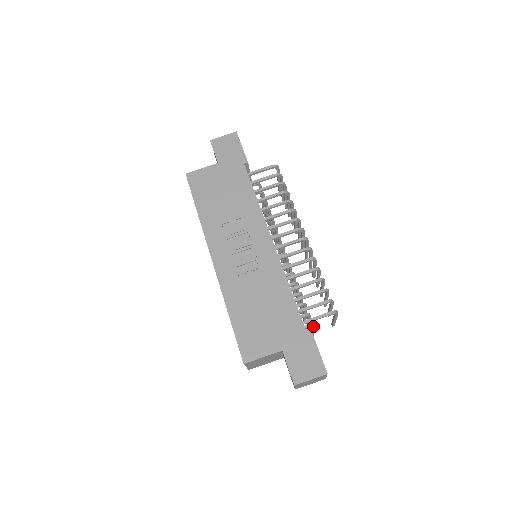
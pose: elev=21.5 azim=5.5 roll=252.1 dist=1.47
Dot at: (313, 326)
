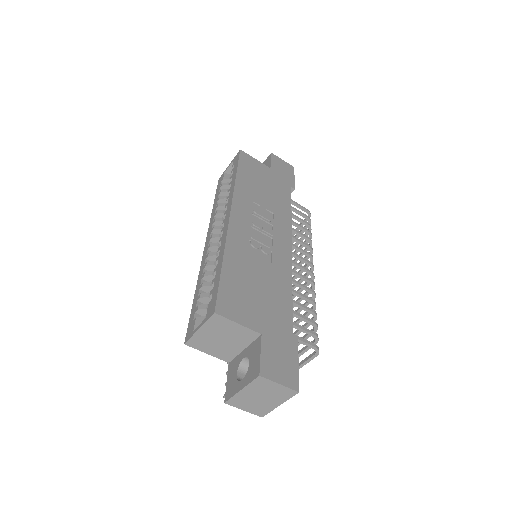
Dot at: occluded
